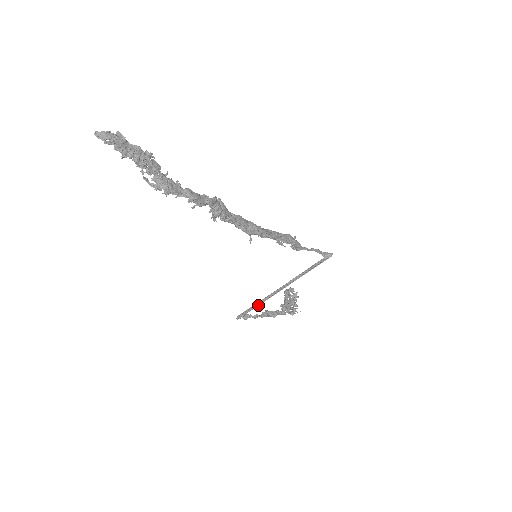
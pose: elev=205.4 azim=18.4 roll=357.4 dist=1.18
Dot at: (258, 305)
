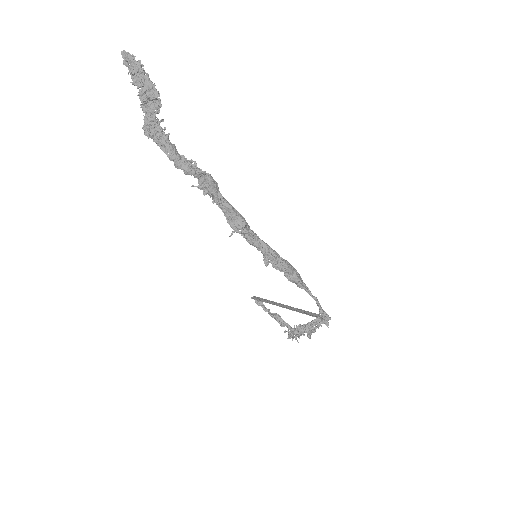
Dot at: (266, 302)
